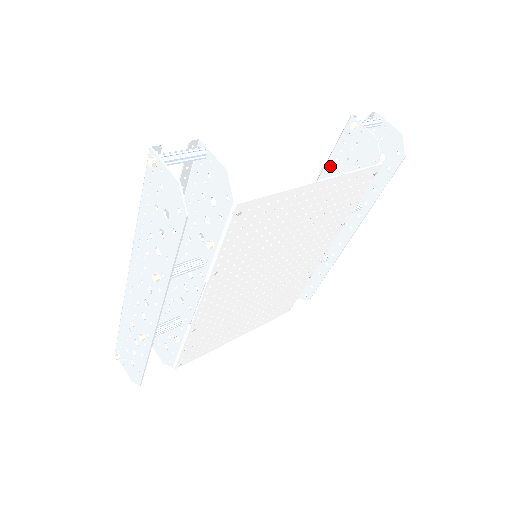
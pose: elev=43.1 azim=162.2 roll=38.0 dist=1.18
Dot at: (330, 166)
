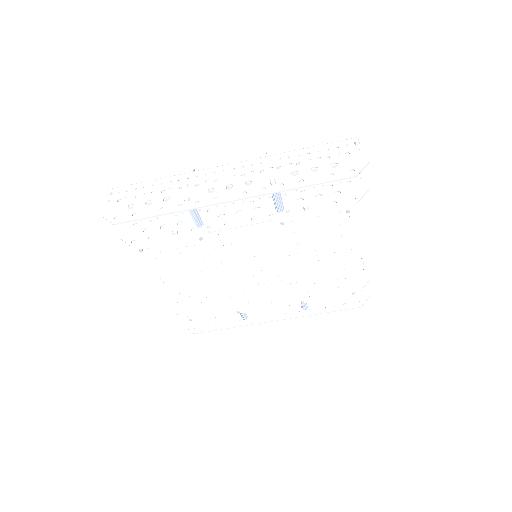
Dot at: occluded
